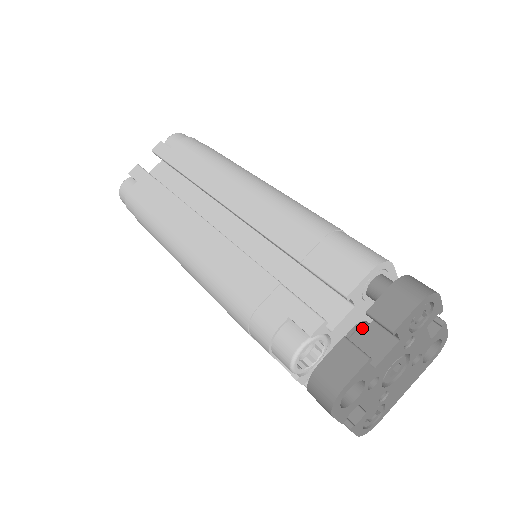
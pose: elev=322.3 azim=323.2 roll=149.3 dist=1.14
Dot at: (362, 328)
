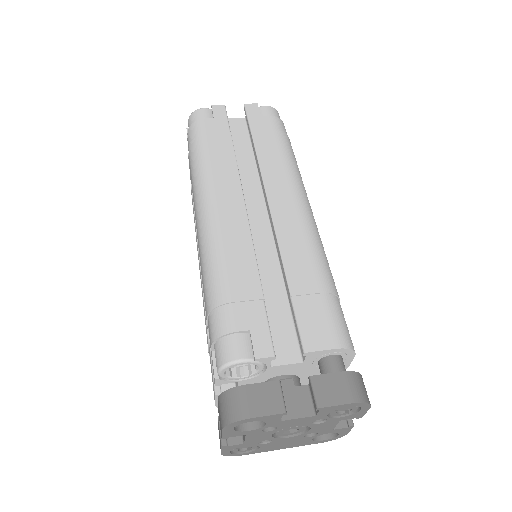
Dot at: (293, 381)
